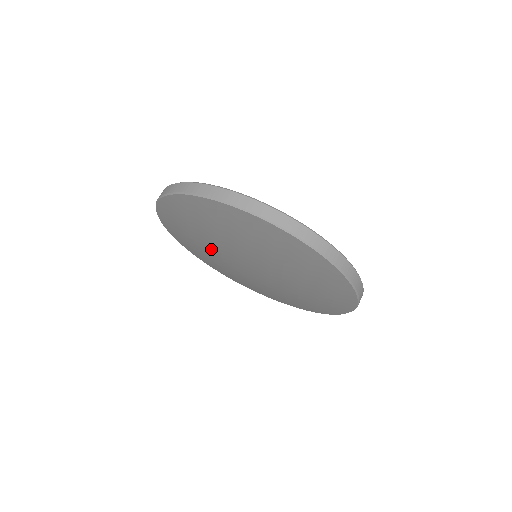
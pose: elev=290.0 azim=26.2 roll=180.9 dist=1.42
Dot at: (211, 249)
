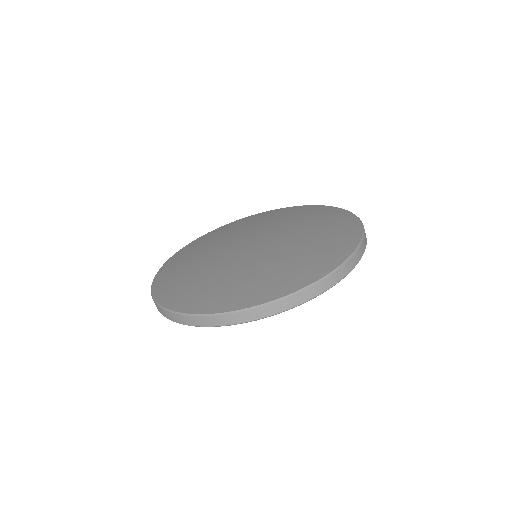
Dot at: occluded
